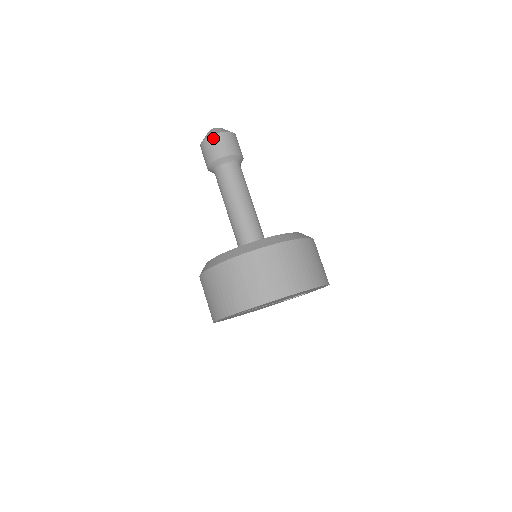
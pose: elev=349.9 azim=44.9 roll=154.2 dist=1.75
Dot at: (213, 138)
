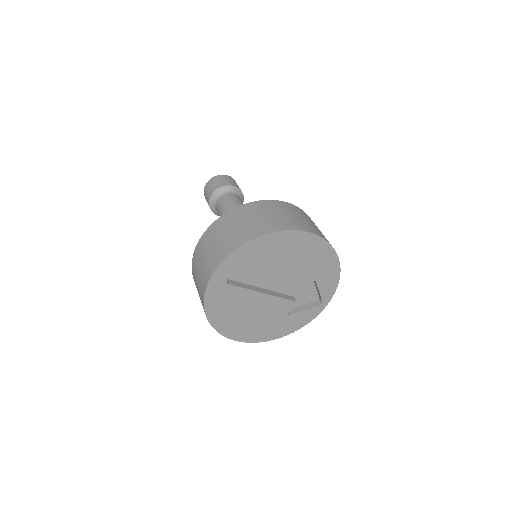
Dot at: (213, 178)
